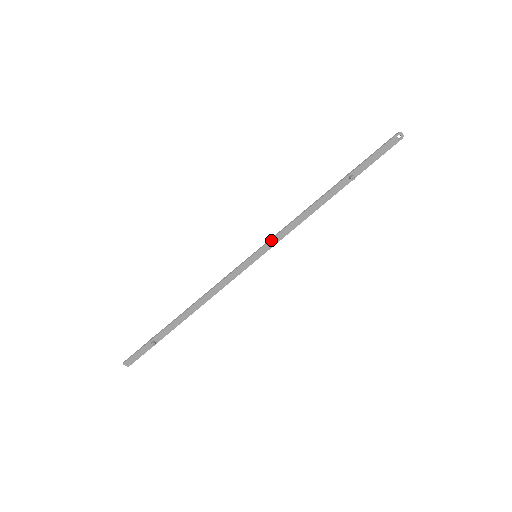
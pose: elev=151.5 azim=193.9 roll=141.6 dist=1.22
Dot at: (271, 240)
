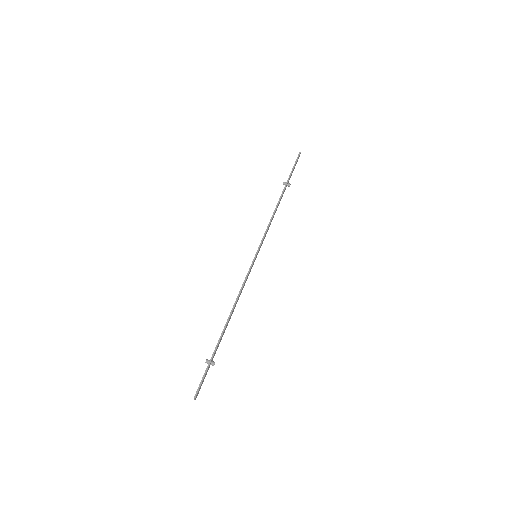
Dot at: (263, 240)
